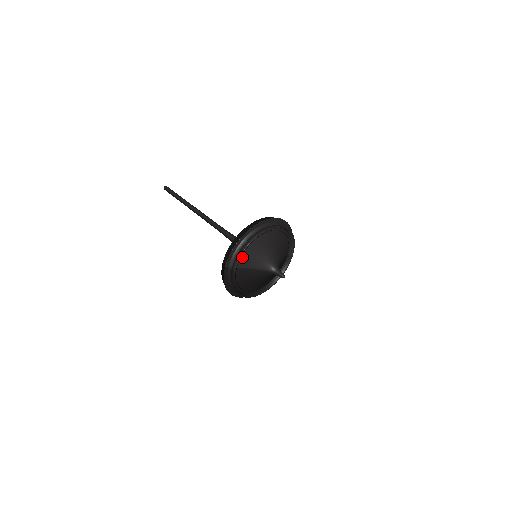
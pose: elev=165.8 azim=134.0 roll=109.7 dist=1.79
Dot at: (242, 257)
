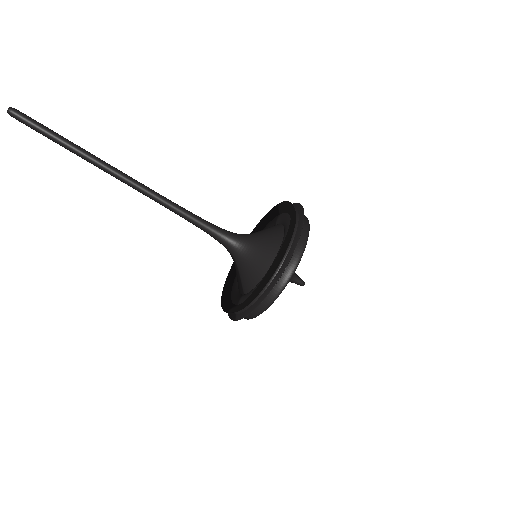
Dot at: occluded
